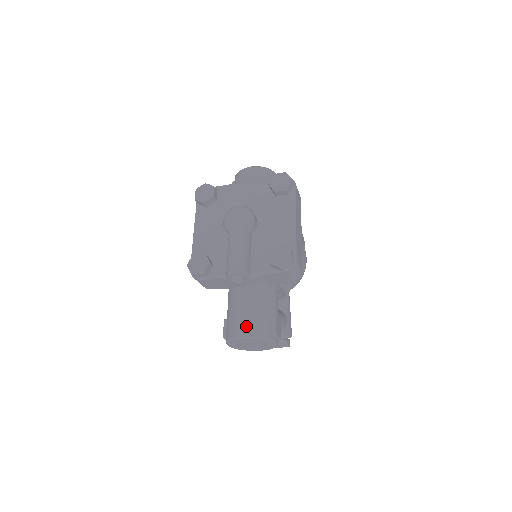
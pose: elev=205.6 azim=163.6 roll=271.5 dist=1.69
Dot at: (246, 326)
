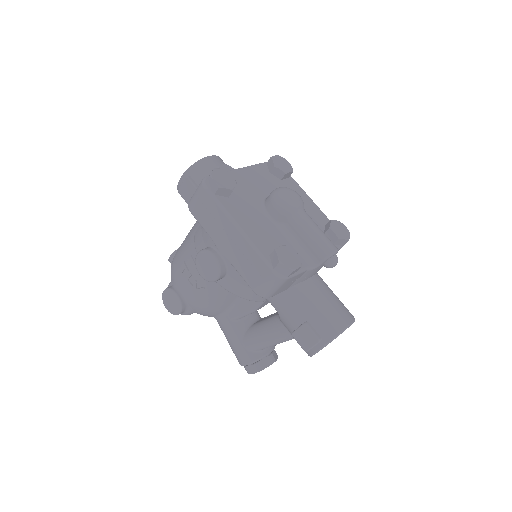
Dot at: (344, 312)
